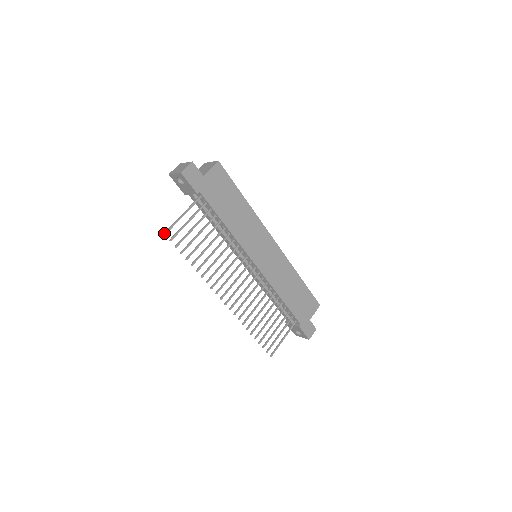
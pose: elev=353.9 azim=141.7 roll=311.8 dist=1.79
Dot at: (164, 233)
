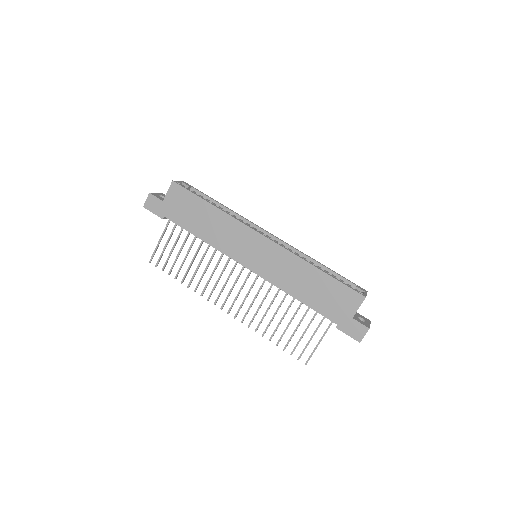
Dot at: (149, 262)
